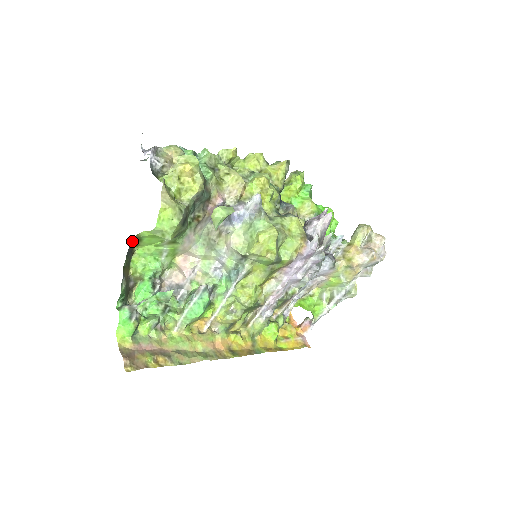
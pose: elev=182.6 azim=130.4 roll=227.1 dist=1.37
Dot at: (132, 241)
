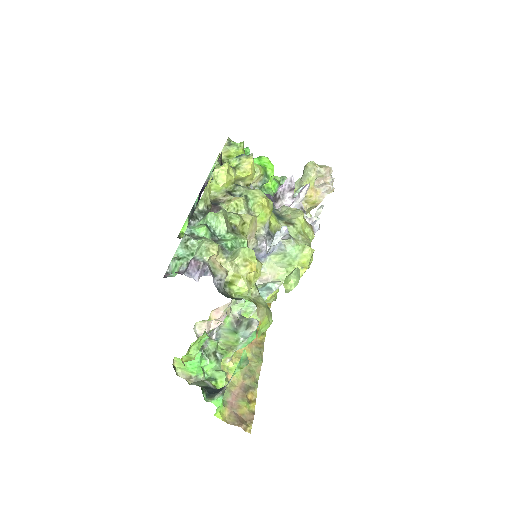
Dot at: occluded
